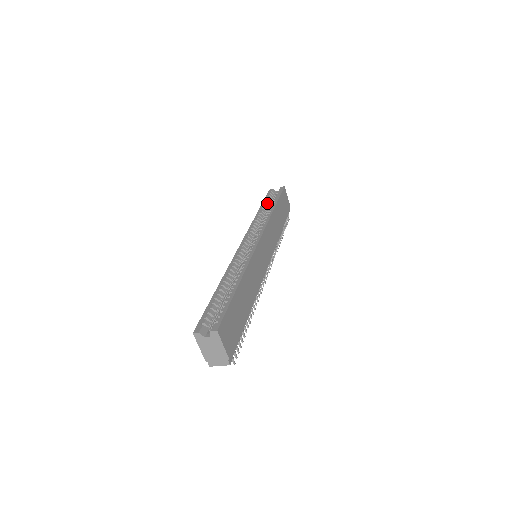
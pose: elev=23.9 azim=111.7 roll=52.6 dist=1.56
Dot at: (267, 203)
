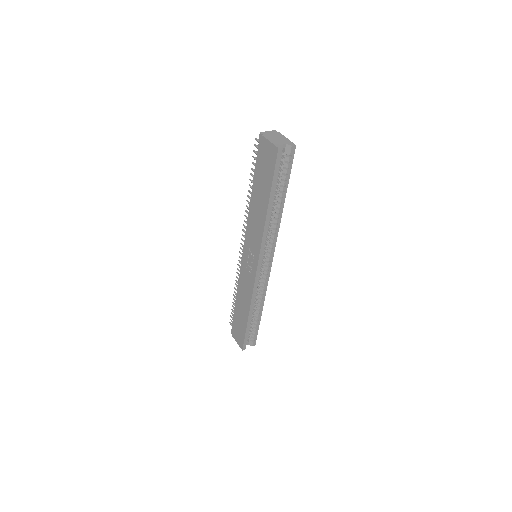
Dot at: occluded
